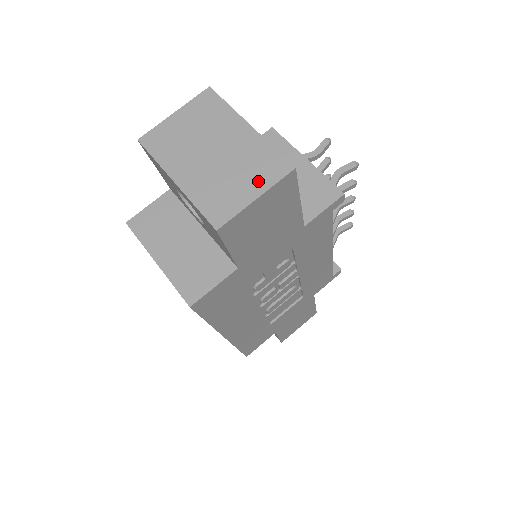
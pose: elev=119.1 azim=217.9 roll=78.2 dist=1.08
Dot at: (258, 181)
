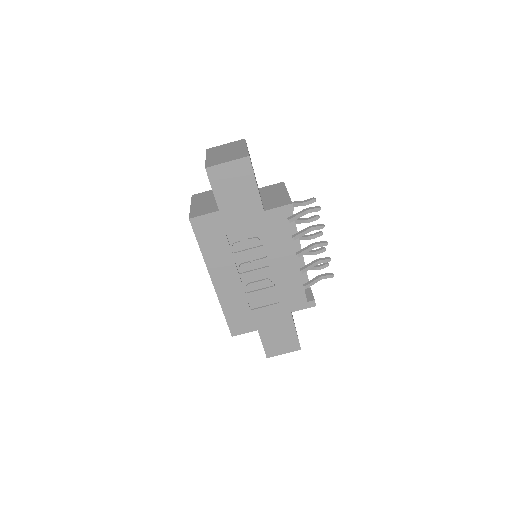
Dot at: (233, 158)
